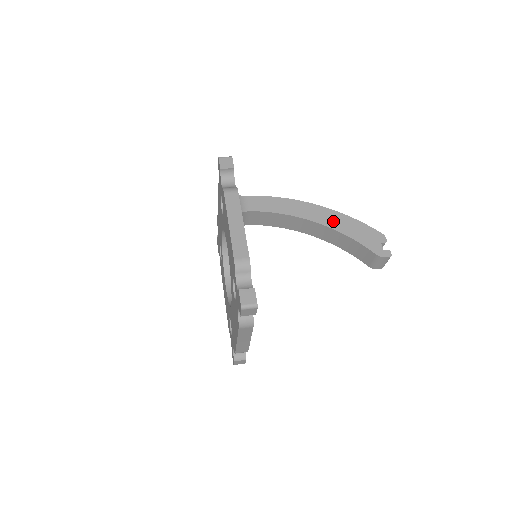
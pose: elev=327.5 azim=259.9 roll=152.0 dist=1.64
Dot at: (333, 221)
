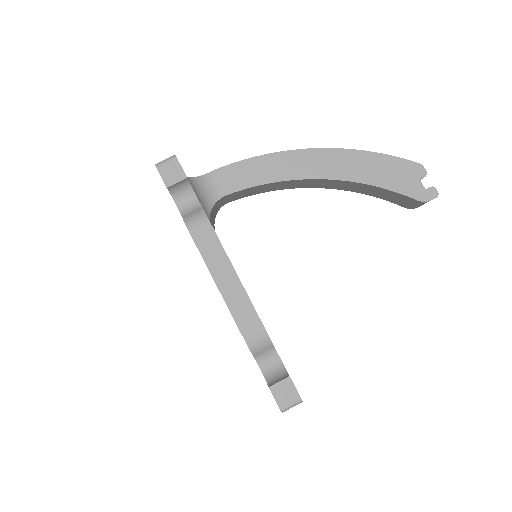
Dot at: (346, 168)
